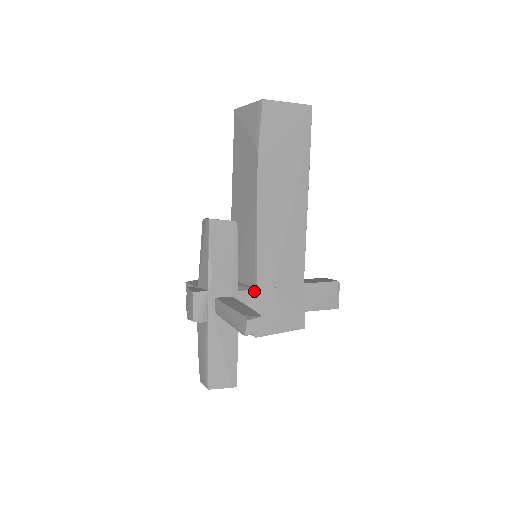
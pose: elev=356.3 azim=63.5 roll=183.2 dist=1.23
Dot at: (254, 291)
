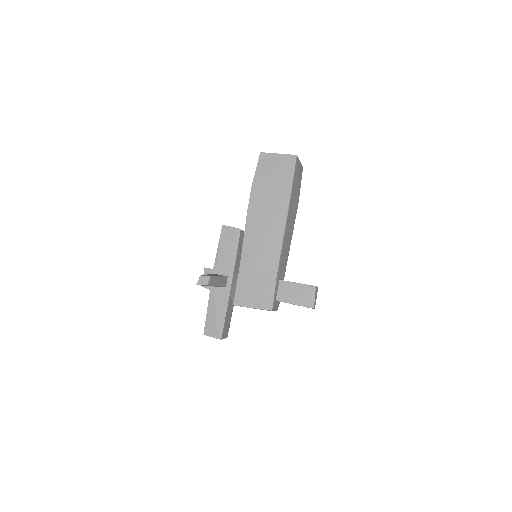
Dot at: (238, 274)
